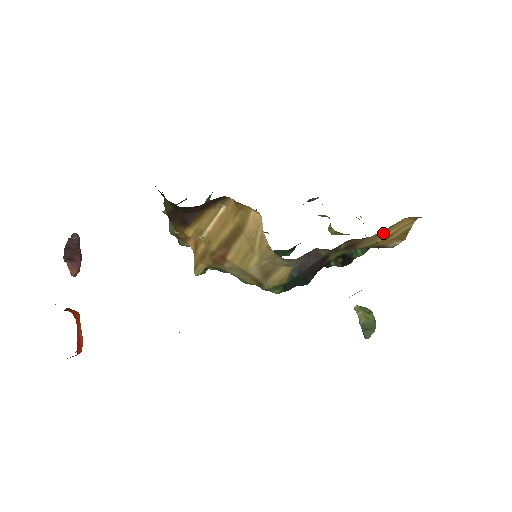
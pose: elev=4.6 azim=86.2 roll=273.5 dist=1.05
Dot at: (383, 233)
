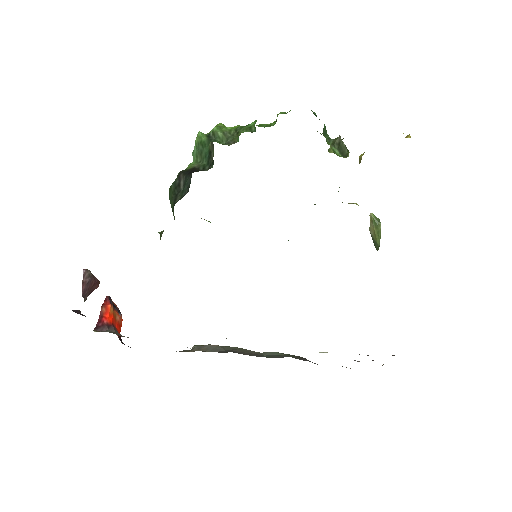
Dot at: occluded
